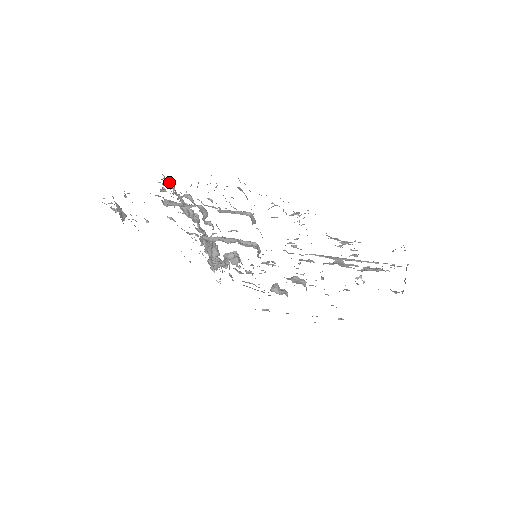
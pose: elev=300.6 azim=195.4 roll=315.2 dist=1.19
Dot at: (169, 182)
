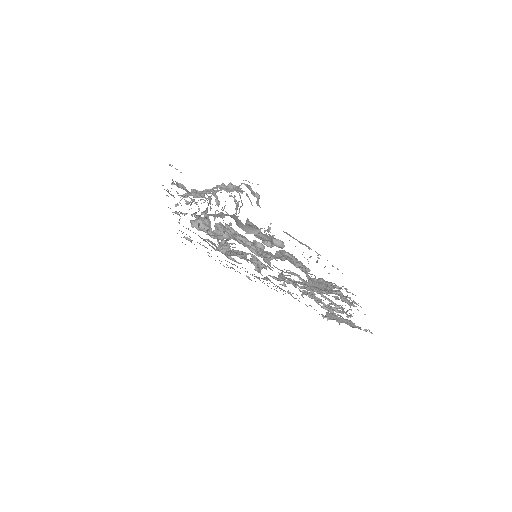
Dot at: (259, 196)
